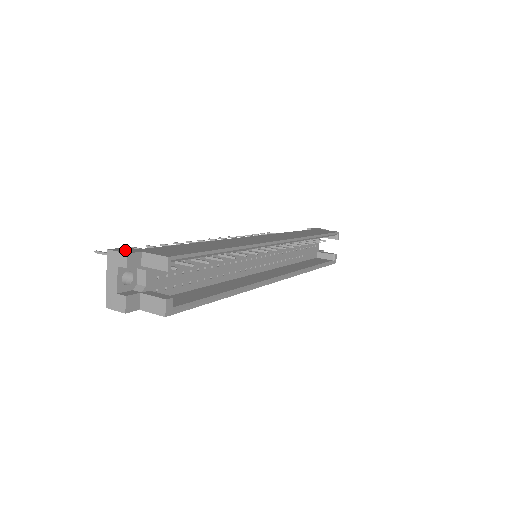
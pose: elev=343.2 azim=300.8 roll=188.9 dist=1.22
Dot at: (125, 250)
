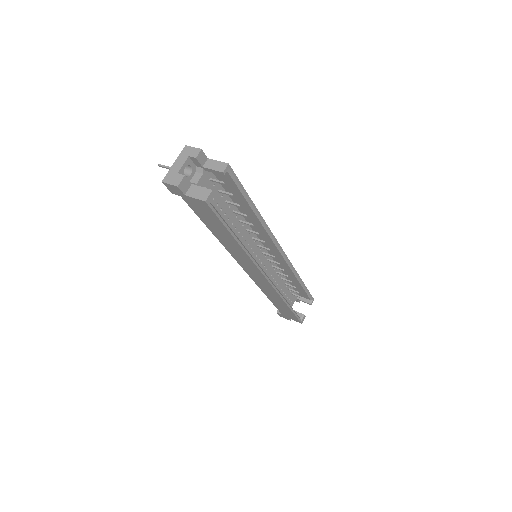
Dot at: occluded
